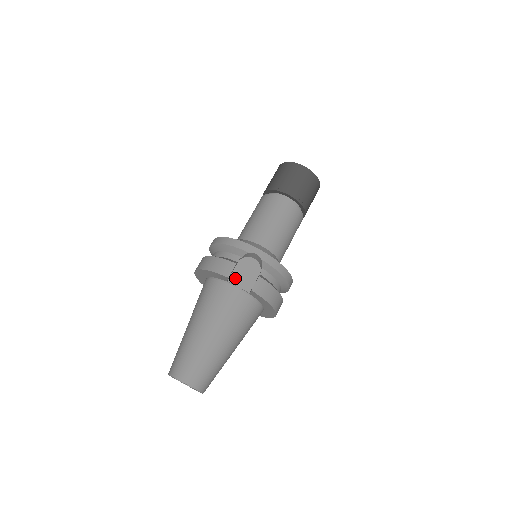
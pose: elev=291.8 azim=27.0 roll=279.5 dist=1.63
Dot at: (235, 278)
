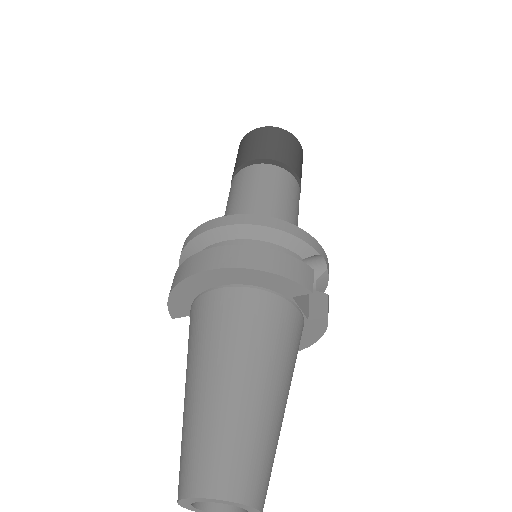
Dot at: occluded
